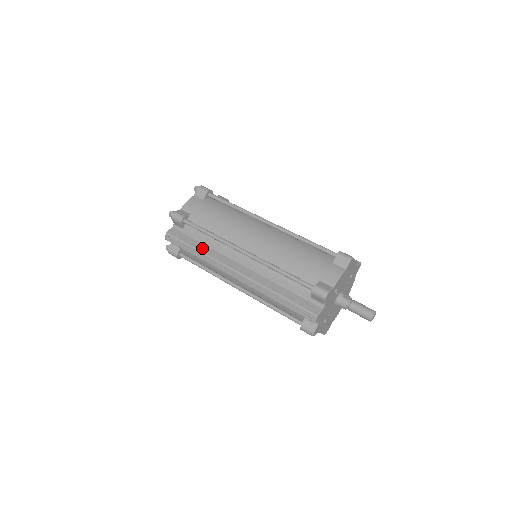
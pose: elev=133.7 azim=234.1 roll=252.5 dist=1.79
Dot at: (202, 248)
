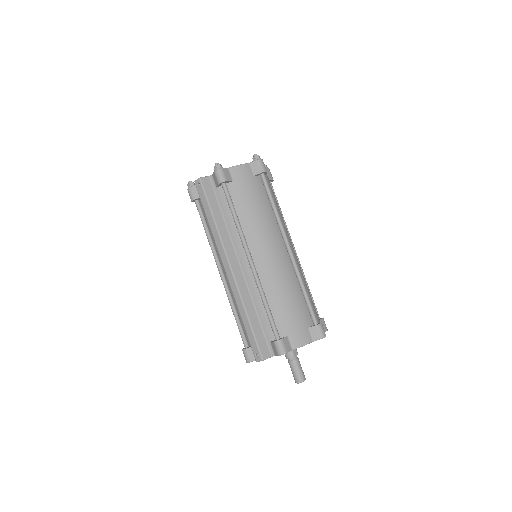
Dot at: (219, 221)
